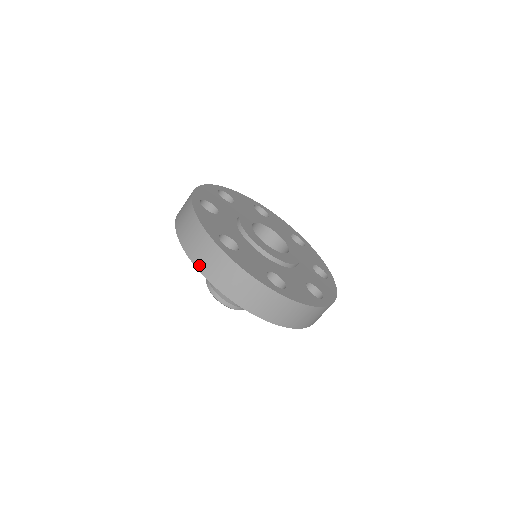
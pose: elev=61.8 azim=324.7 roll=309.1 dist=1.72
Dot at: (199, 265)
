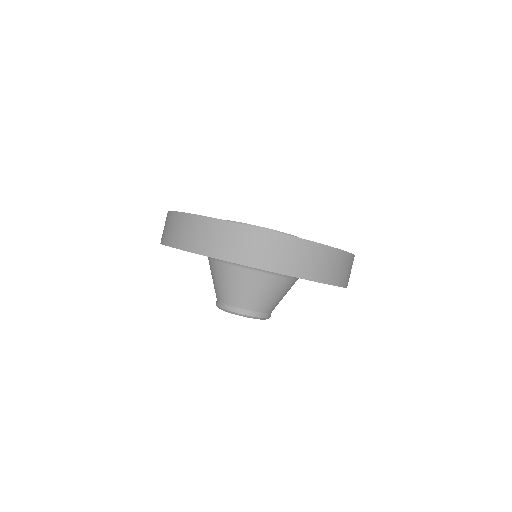
Dot at: (262, 264)
